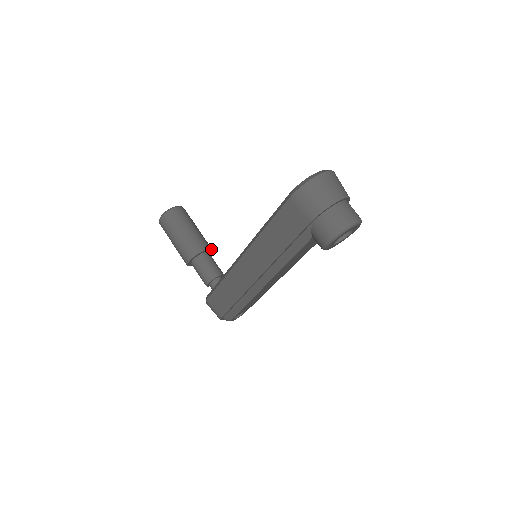
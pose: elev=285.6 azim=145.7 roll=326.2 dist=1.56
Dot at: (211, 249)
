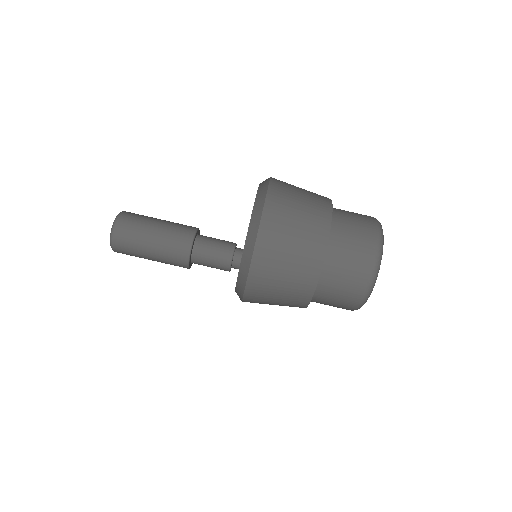
Dot at: (195, 233)
